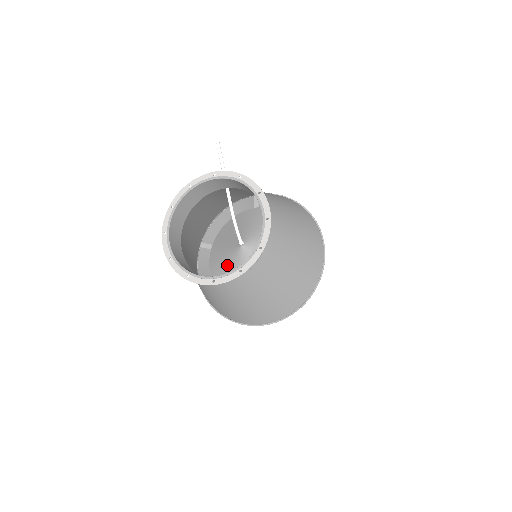
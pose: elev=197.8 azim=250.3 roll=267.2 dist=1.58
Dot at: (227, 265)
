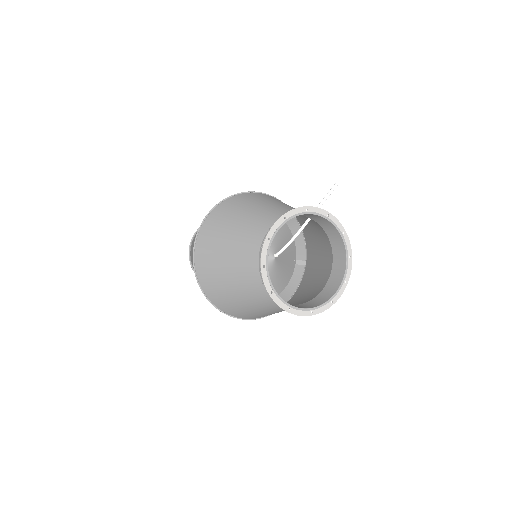
Dot at: occluded
